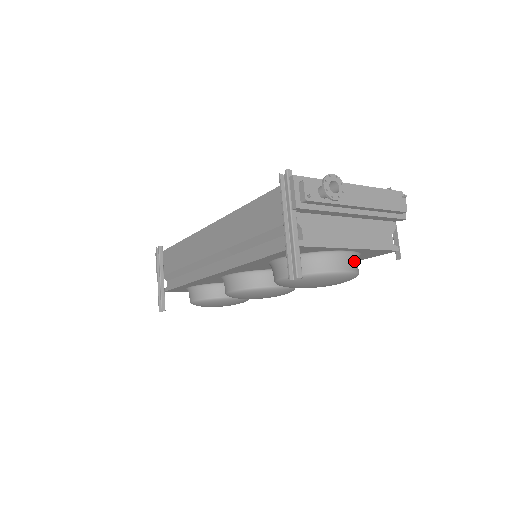
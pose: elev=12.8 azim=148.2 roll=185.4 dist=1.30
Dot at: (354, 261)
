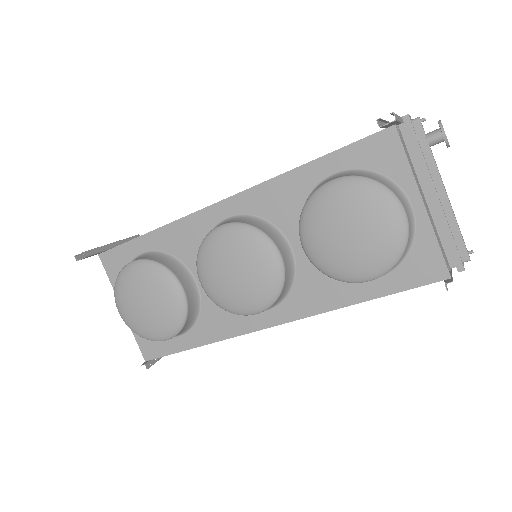
Dot at: (410, 230)
